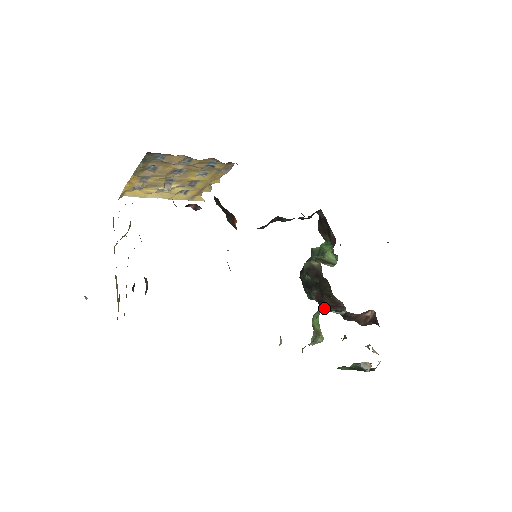
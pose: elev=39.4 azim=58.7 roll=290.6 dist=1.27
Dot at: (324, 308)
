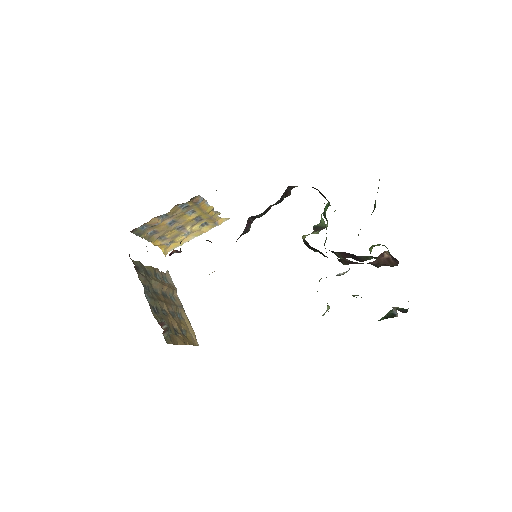
Dot at: occluded
